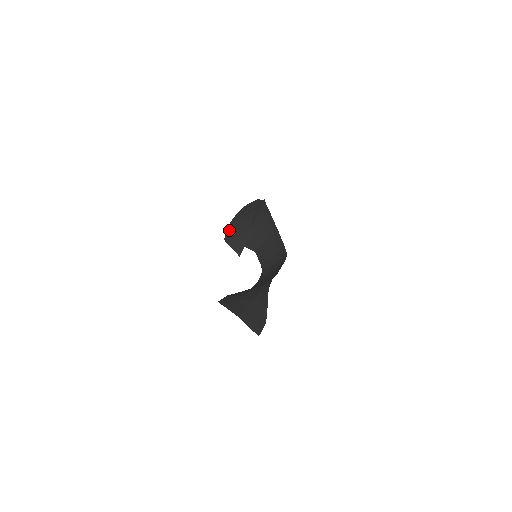
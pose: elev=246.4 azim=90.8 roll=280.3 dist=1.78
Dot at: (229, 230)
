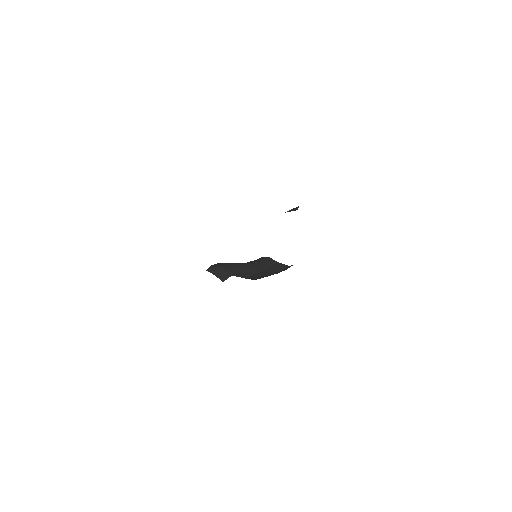
Dot at: (214, 265)
